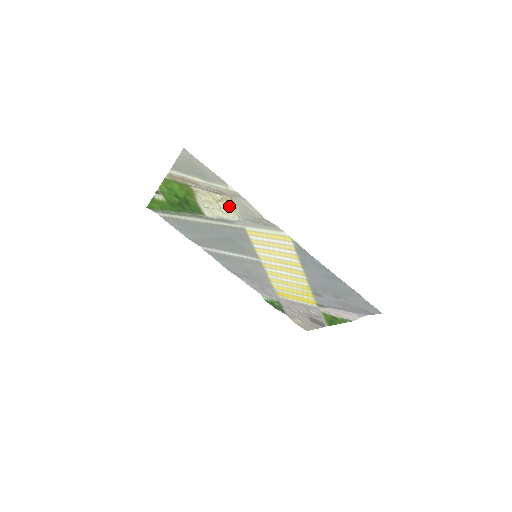
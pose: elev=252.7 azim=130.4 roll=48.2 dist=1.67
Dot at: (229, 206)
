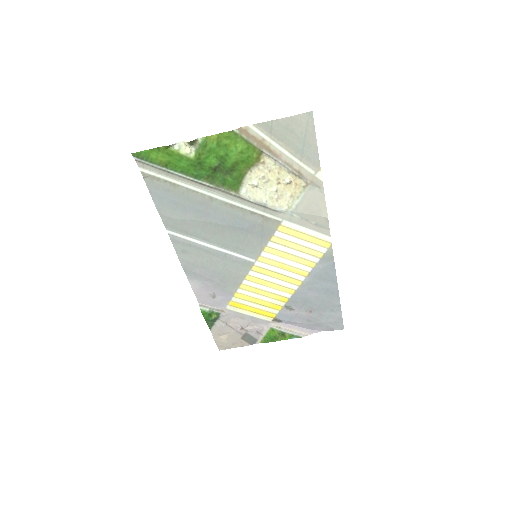
Dot at: (290, 193)
